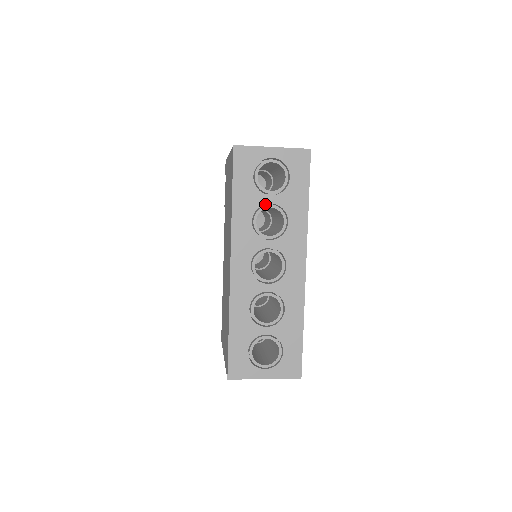
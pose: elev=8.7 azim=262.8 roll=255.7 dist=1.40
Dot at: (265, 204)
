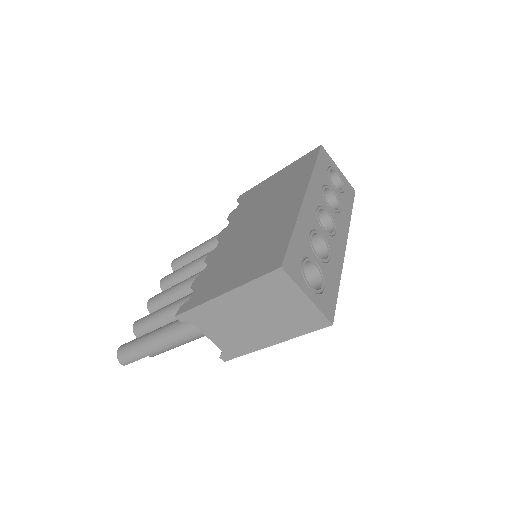
Dot at: occluded
